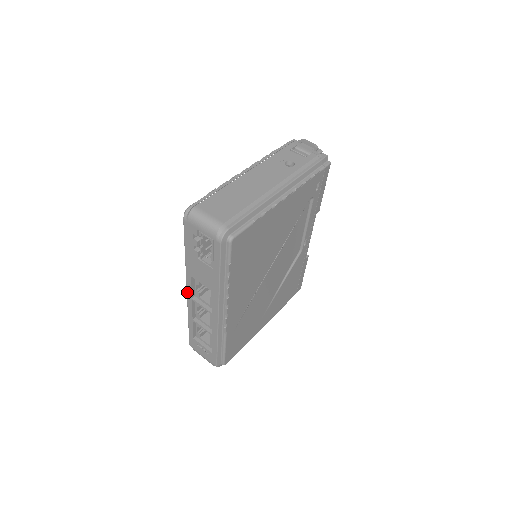
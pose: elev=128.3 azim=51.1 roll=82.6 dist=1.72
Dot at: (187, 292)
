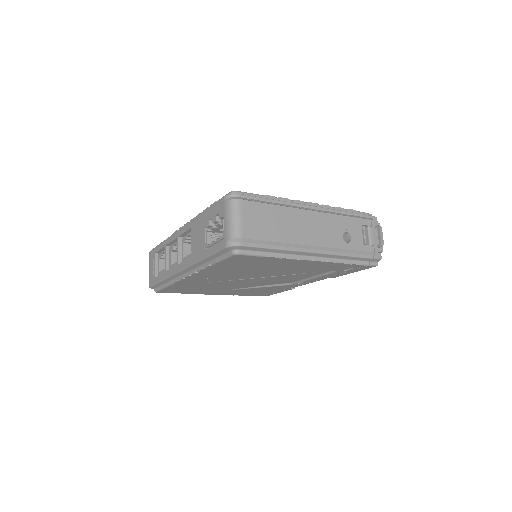
Dot at: (180, 229)
